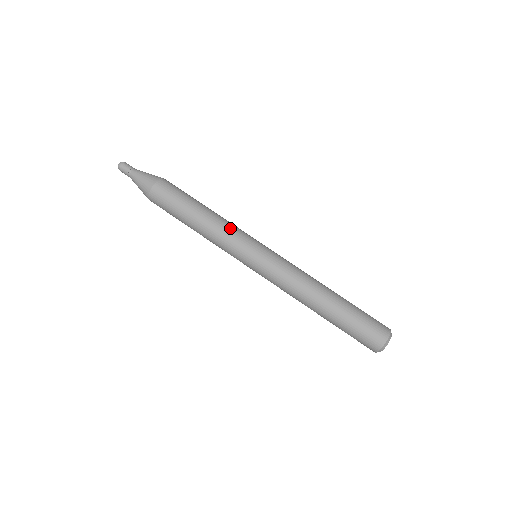
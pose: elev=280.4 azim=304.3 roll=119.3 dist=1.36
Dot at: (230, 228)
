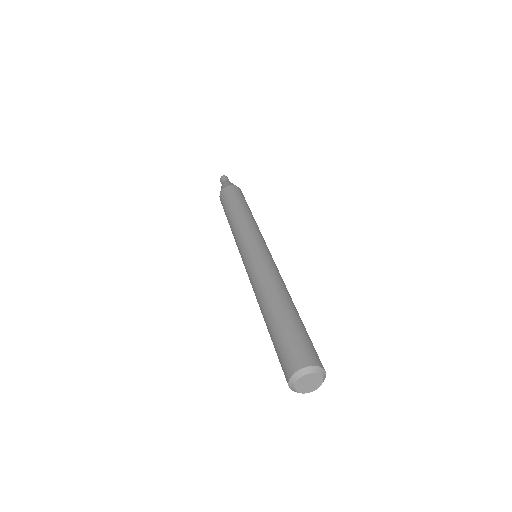
Dot at: (252, 225)
